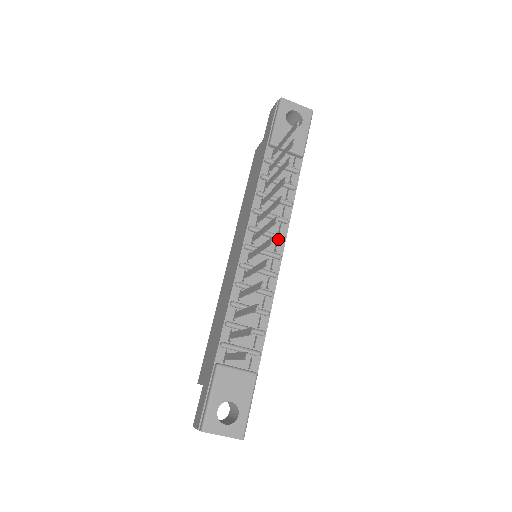
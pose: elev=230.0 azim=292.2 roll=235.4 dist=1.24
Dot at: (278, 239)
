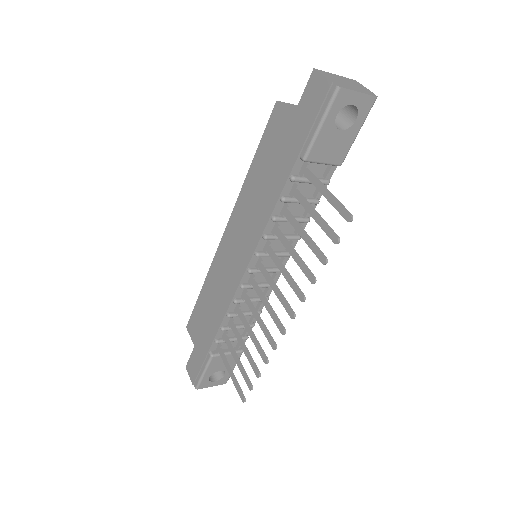
Dot at: (284, 256)
